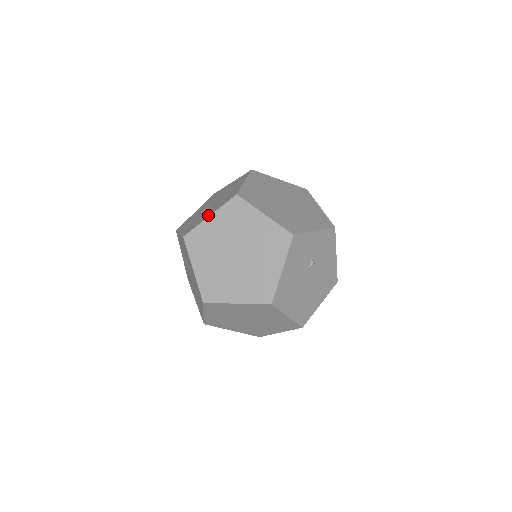
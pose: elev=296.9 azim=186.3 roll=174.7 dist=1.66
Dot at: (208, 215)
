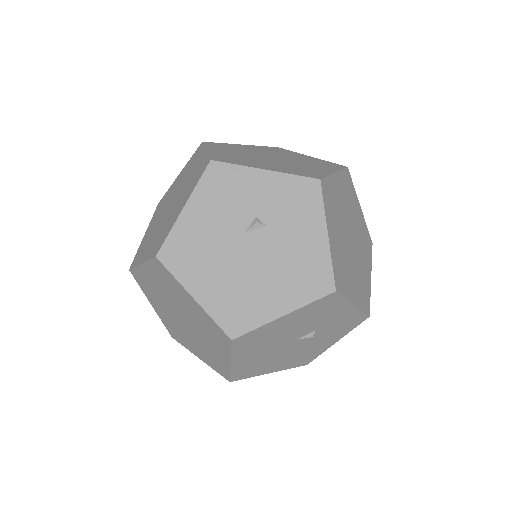
Dot at: occluded
